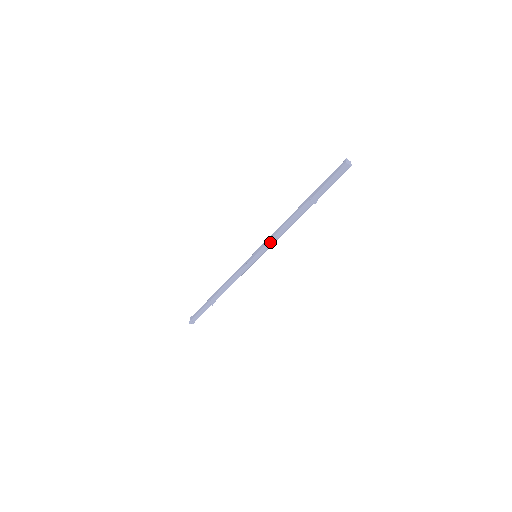
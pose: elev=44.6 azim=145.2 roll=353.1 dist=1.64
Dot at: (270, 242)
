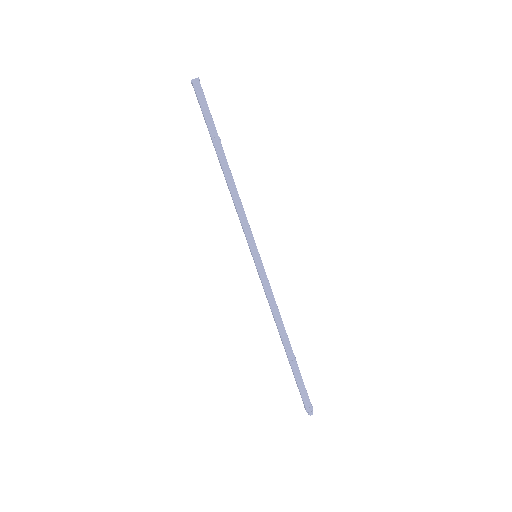
Dot at: (244, 224)
